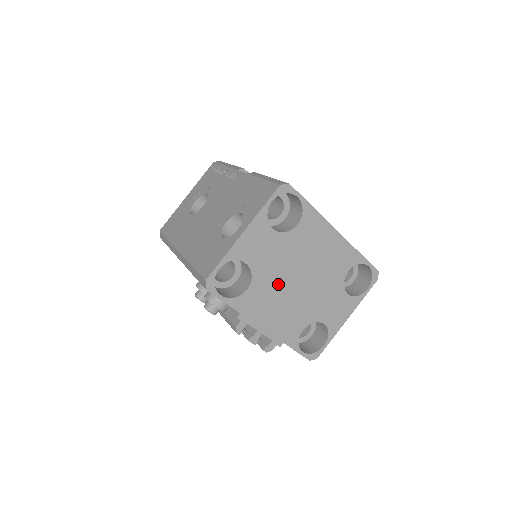
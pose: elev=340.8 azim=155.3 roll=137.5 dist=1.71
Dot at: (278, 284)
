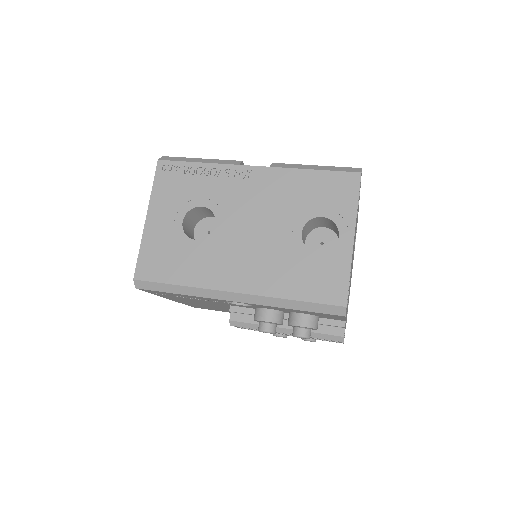
Dot at: occluded
